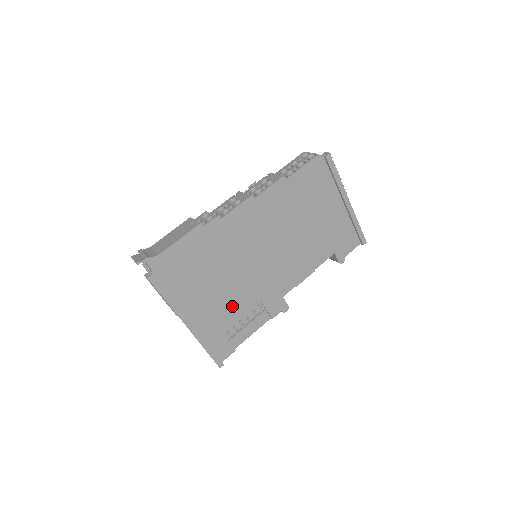
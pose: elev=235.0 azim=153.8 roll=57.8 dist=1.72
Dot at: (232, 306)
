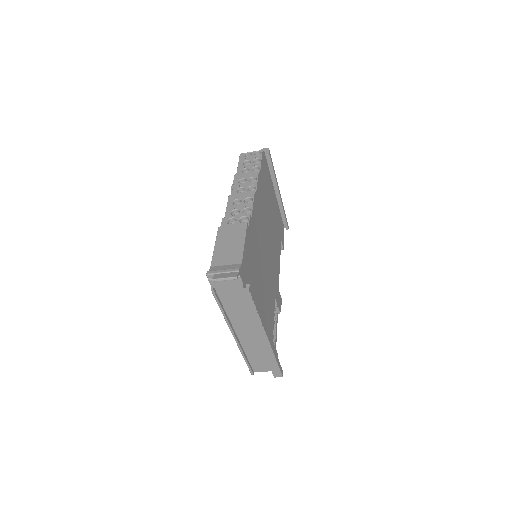
Dot at: (269, 308)
